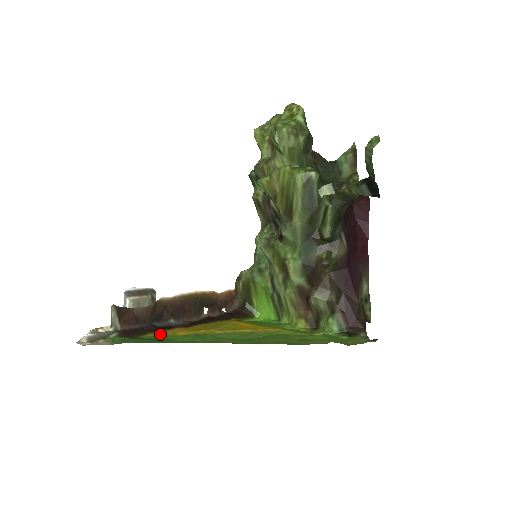
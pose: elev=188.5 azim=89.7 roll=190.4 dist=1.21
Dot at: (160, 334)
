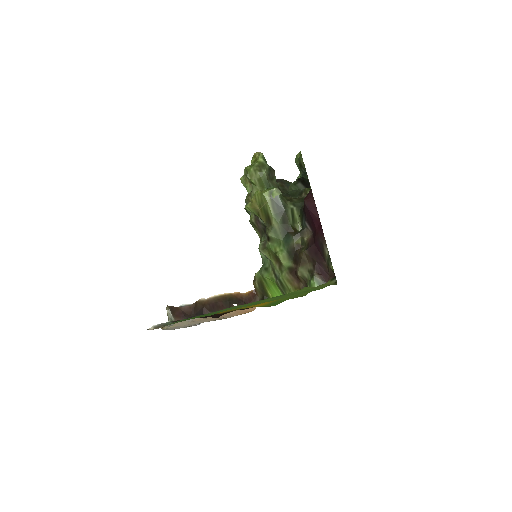
Dot at: occluded
